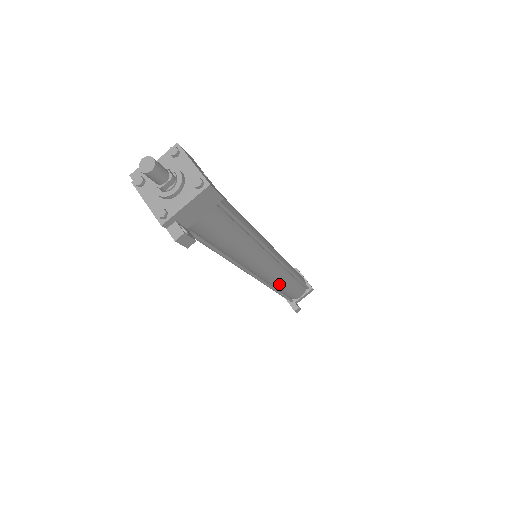
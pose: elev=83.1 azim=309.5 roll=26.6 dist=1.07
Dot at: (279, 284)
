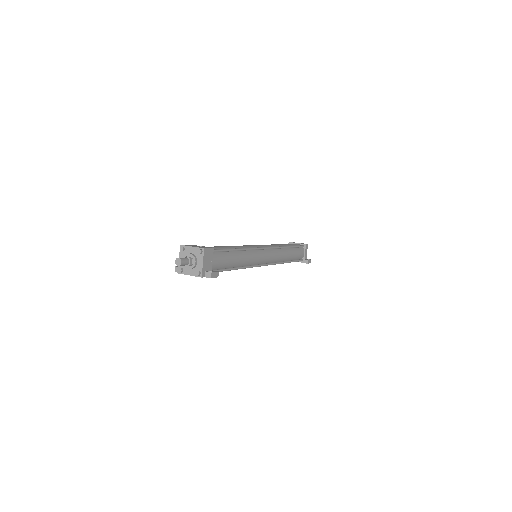
Dot at: (282, 258)
